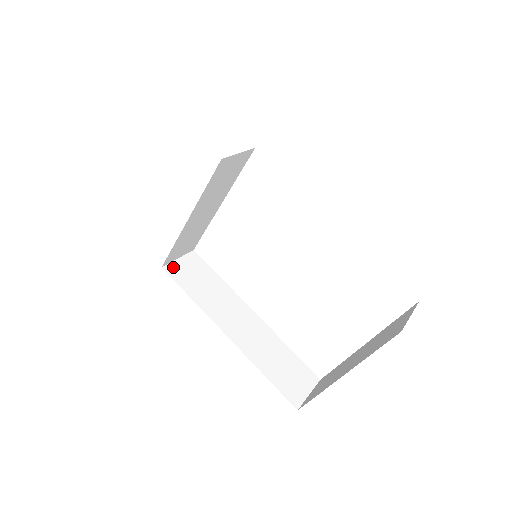
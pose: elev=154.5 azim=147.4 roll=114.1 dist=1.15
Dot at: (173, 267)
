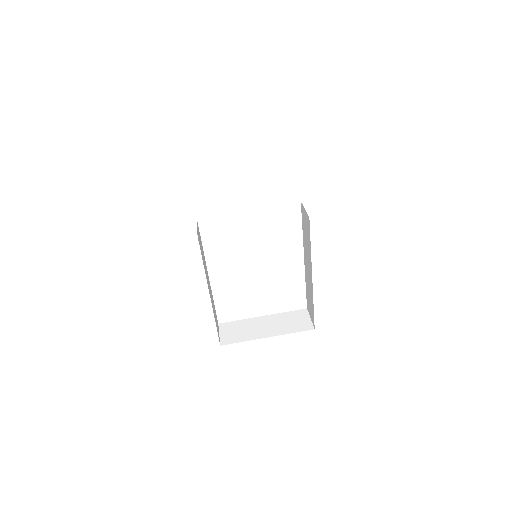
Dot at: (198, 236)
